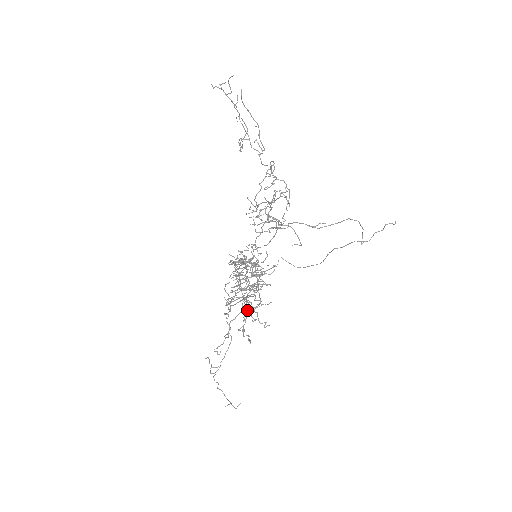
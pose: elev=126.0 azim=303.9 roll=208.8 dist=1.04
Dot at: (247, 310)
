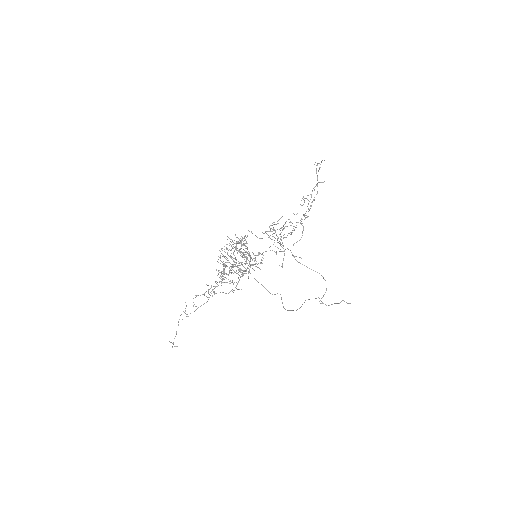
Dot at: (222, 271)
